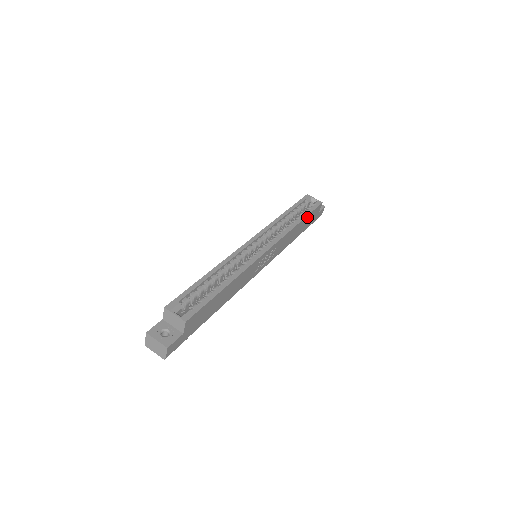
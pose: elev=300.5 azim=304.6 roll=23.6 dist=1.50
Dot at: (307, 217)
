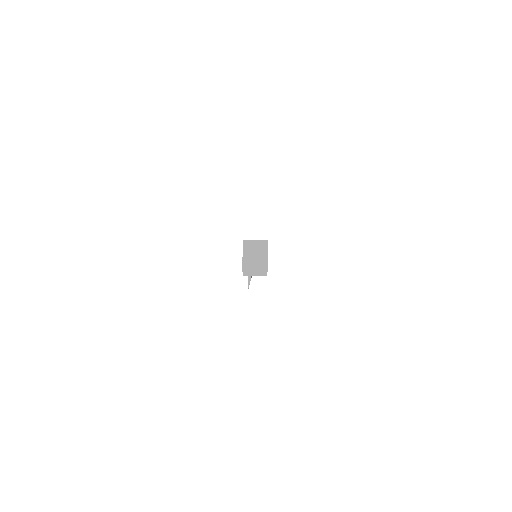
Dot at: occluded
